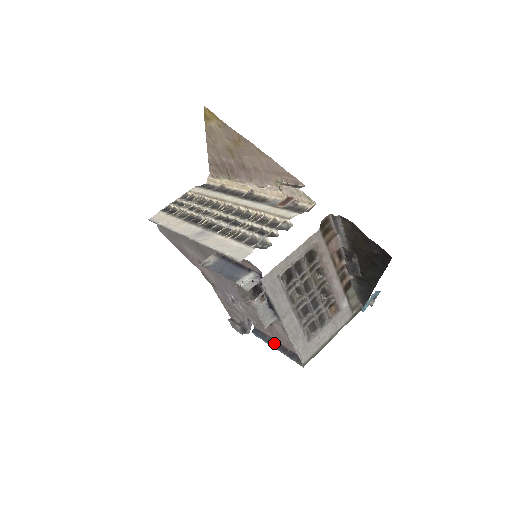
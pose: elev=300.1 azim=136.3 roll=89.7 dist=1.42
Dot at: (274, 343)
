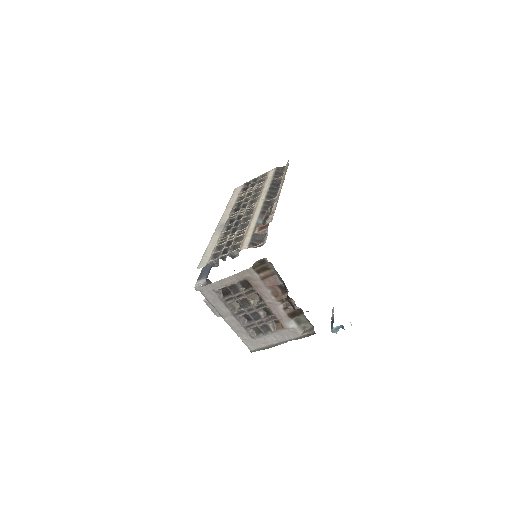
Dot at: occluded
